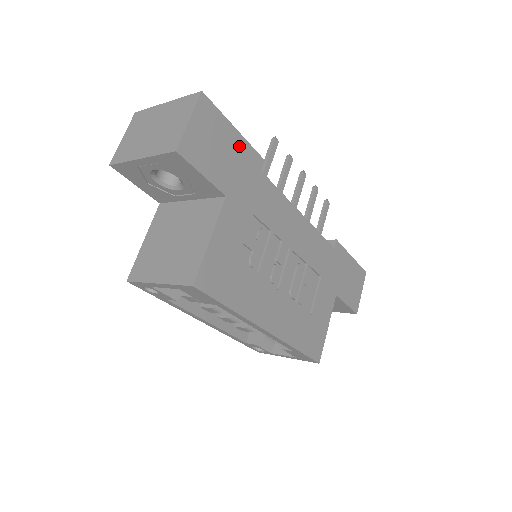
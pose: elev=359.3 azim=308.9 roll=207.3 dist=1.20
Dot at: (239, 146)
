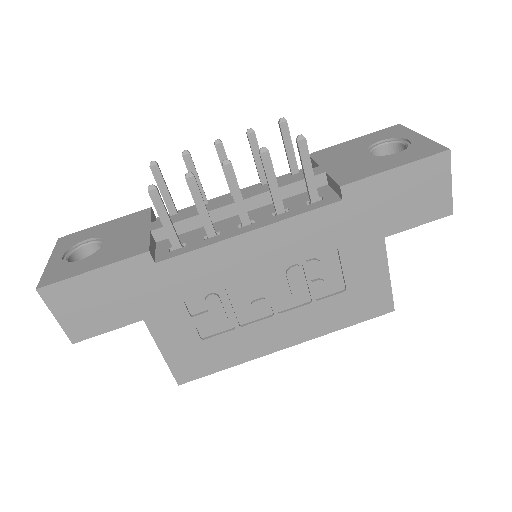
Dot at: (112, 277)
